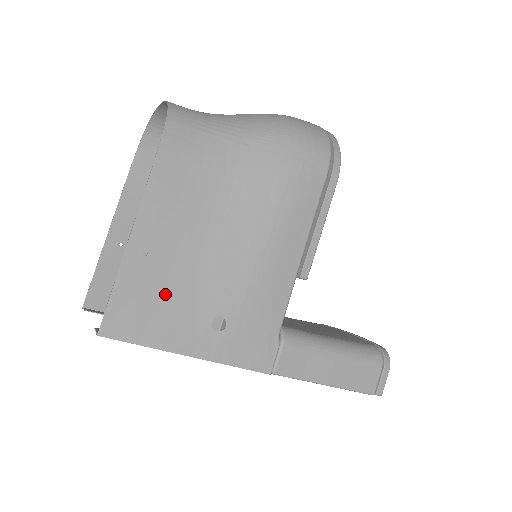
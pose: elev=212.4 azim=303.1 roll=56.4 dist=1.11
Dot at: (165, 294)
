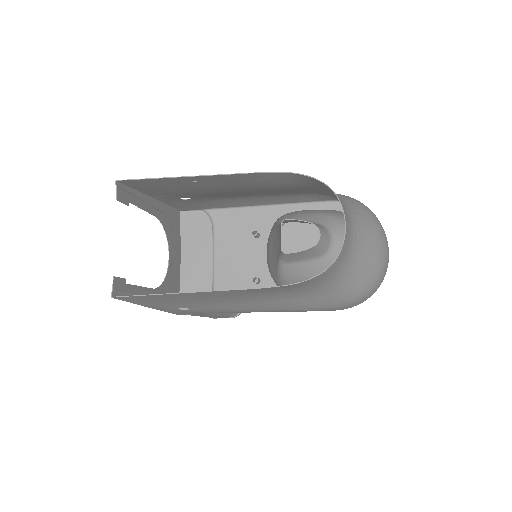
Dot at: (176, 300)
